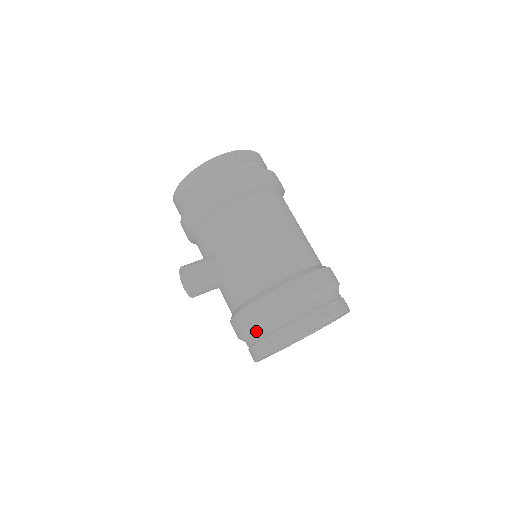
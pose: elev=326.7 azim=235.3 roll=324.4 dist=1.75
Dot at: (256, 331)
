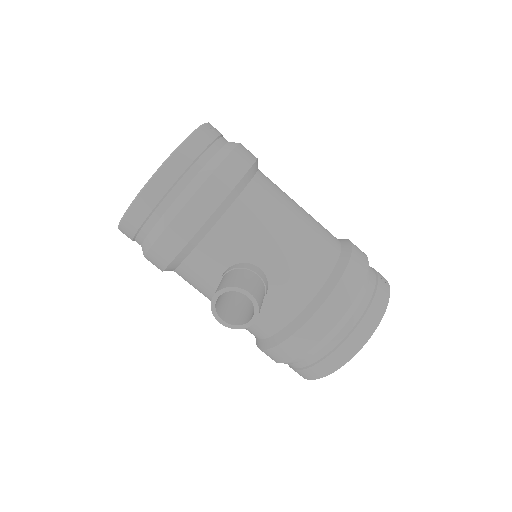
Dot at: (337, 332)
